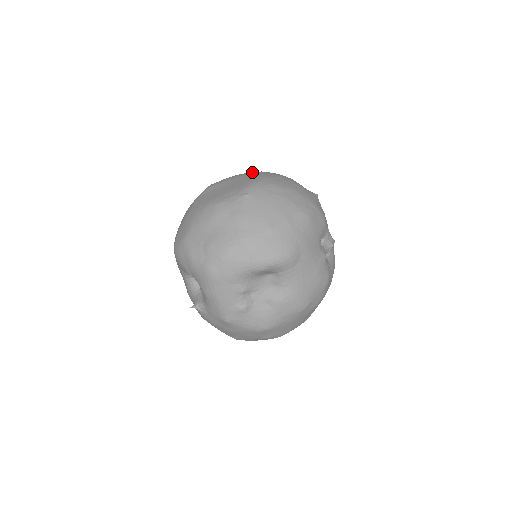
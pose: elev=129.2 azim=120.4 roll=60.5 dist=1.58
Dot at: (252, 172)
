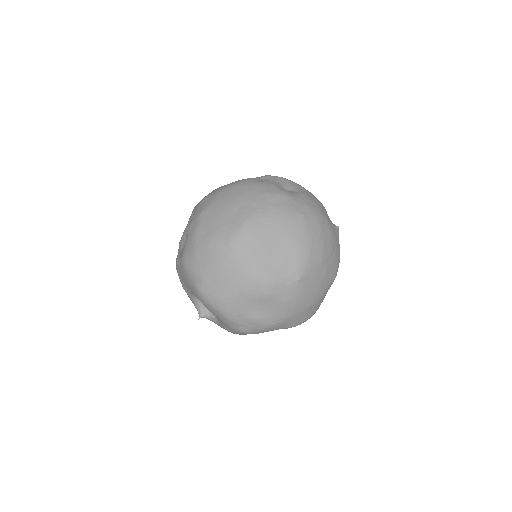
Dot at: (295, 217)
